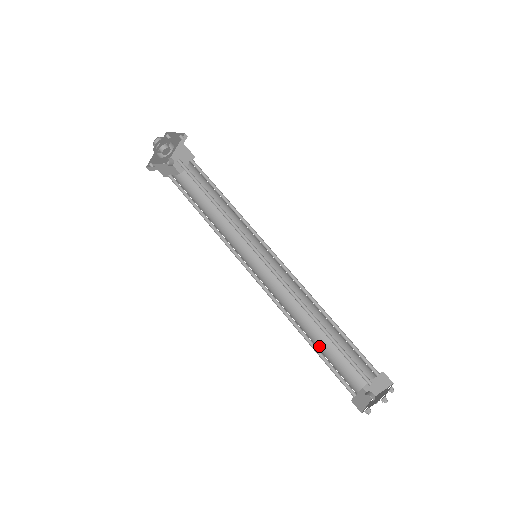
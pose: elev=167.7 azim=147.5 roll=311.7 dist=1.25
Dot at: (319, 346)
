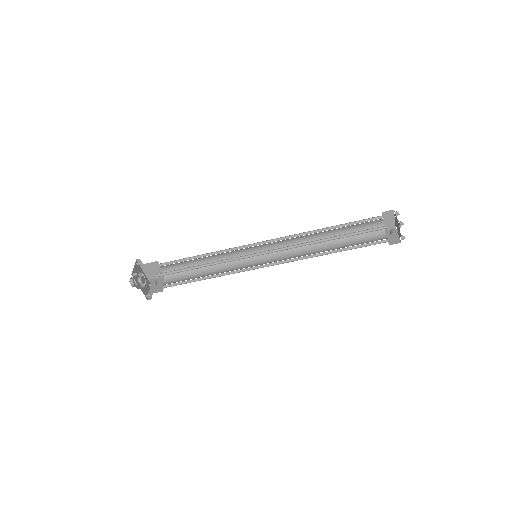
Dot at: (342, 246)
